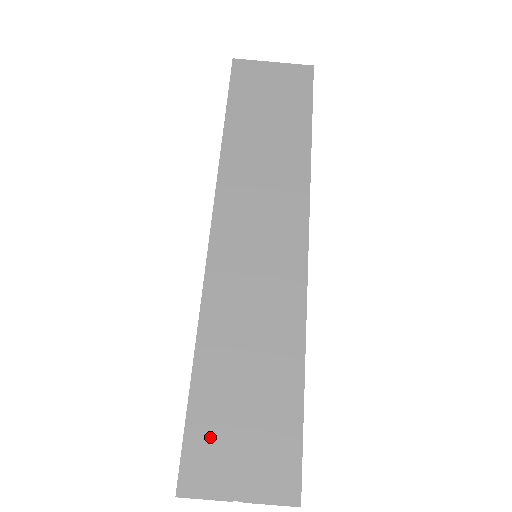
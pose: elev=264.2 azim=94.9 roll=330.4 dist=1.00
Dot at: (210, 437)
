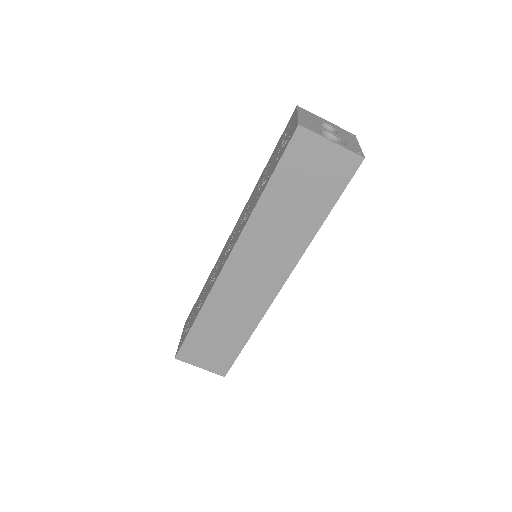
Dot at: (195, 347)
